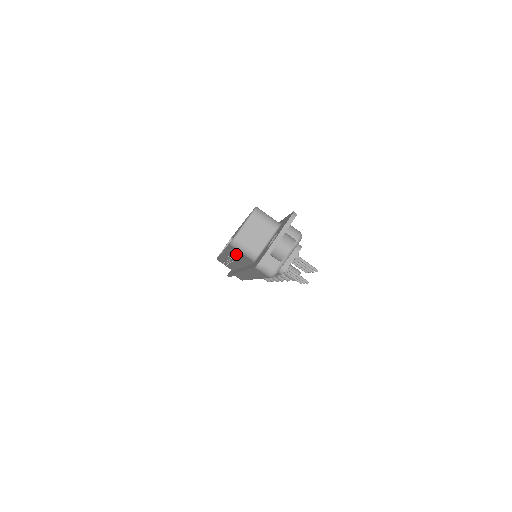
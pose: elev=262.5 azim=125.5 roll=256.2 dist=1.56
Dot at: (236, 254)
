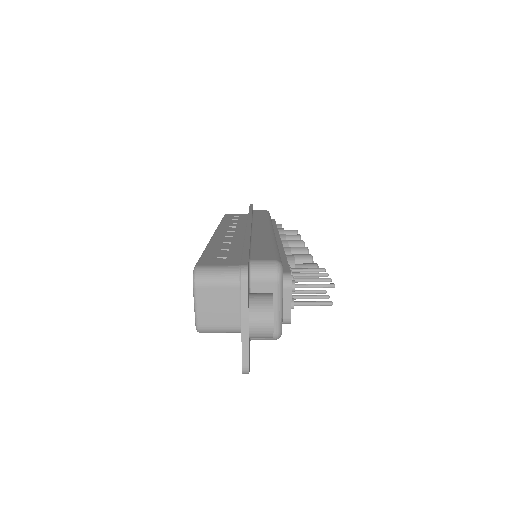
Dot at: occluded
